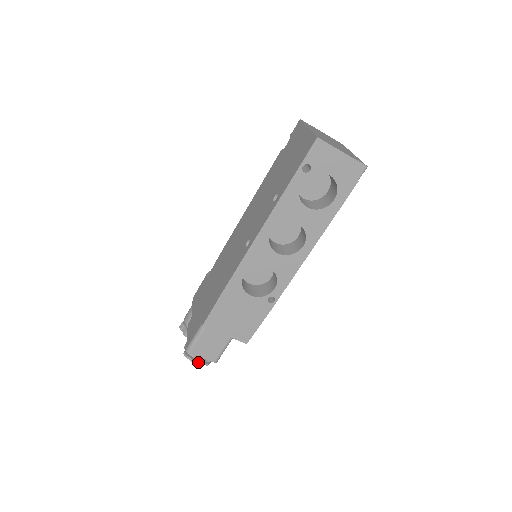
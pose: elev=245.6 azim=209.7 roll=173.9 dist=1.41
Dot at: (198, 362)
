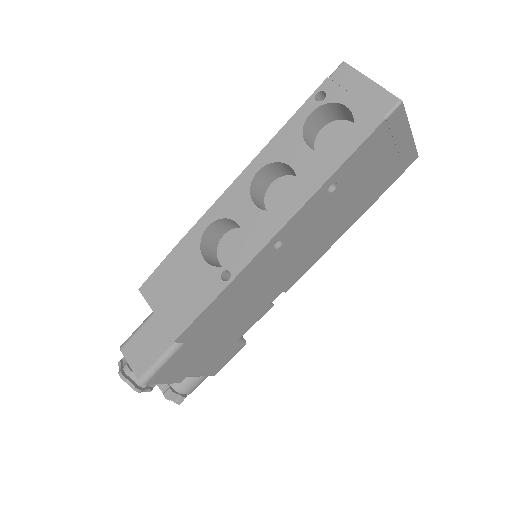
Dot at: (125, 374)
